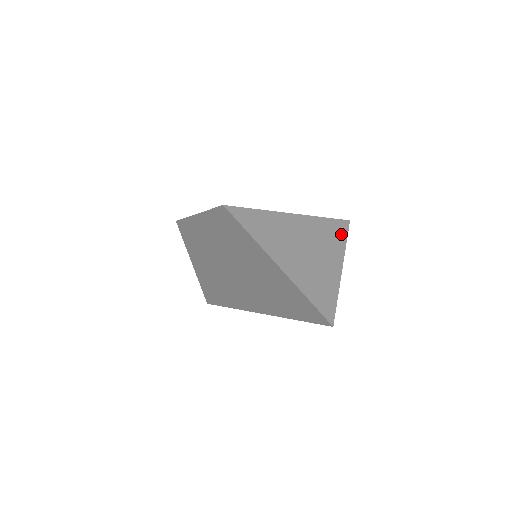
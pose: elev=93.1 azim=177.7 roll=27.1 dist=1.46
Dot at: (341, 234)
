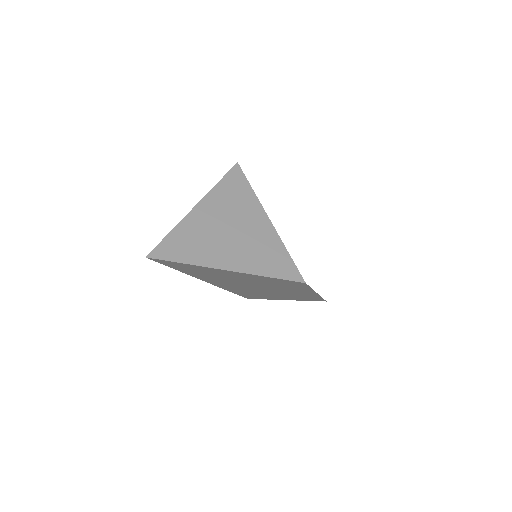
Dot at: (276, 271)
